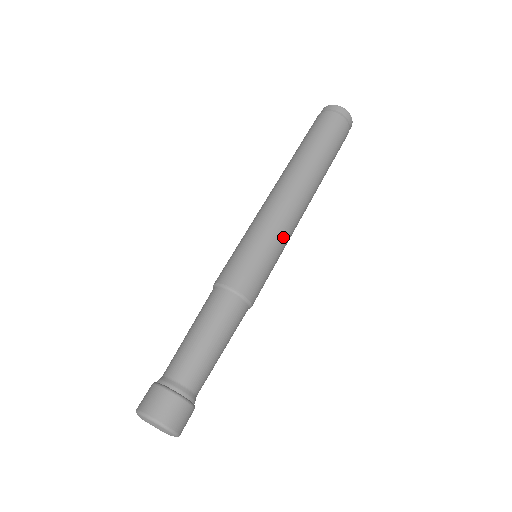
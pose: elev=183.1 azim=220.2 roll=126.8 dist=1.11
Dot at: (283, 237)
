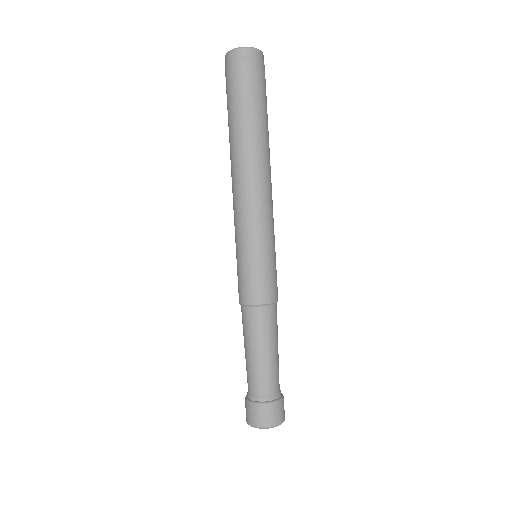
Dot at: occluded
